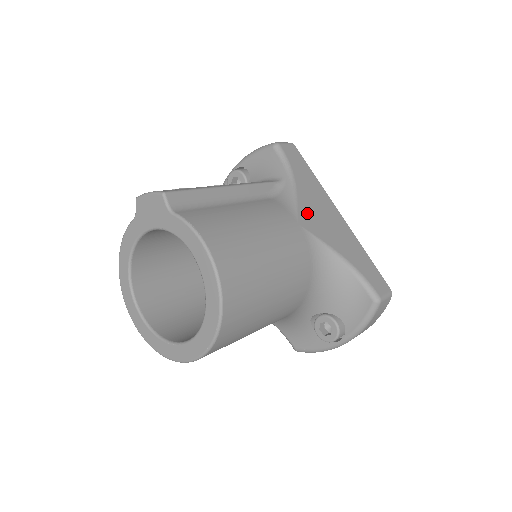
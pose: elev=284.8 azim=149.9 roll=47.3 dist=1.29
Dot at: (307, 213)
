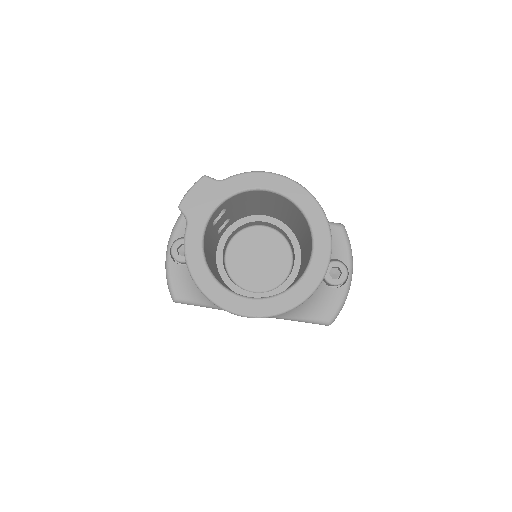
Dot at: occluded
